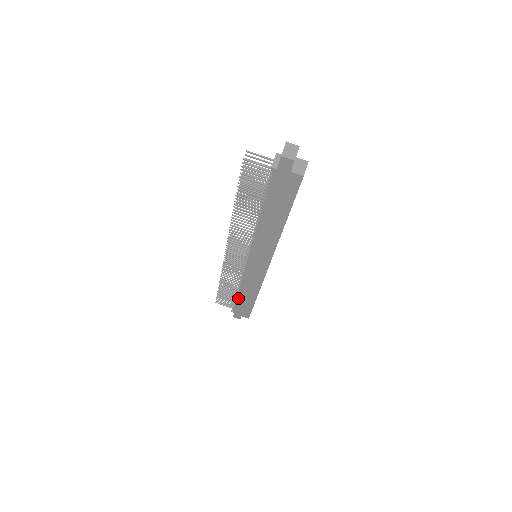
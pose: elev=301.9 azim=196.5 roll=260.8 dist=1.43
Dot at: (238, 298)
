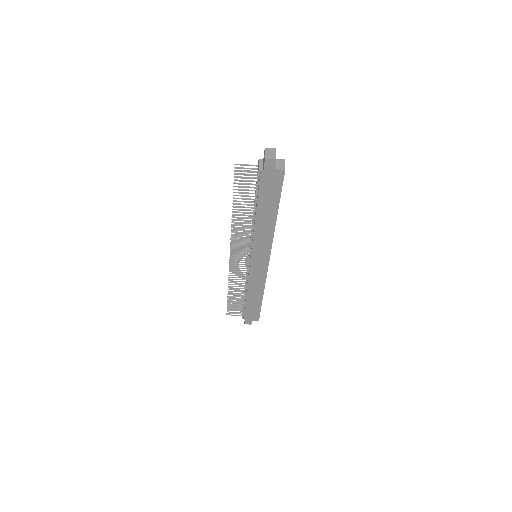
Dot at: (247, 302)
